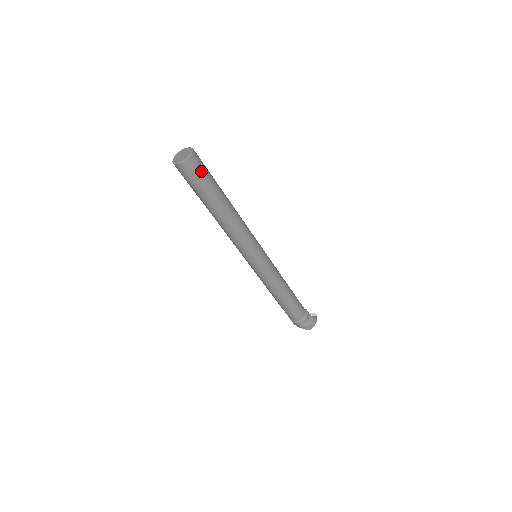
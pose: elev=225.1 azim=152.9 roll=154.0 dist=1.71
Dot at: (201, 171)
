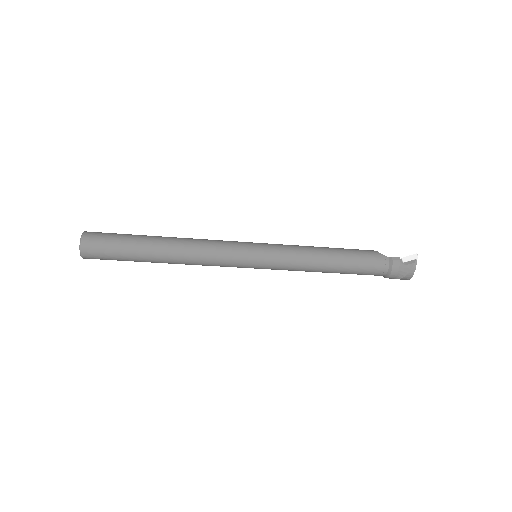
Dot at: (104, 253)
